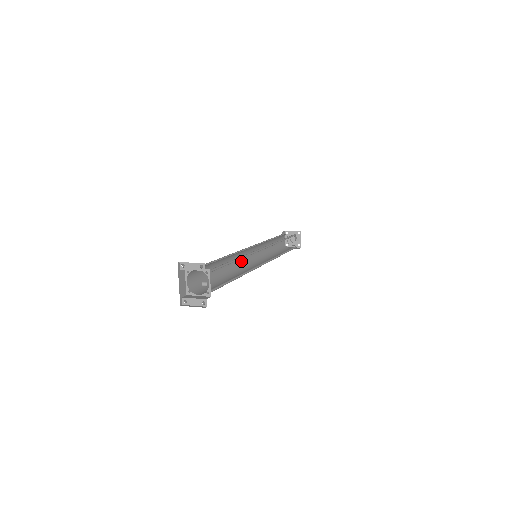
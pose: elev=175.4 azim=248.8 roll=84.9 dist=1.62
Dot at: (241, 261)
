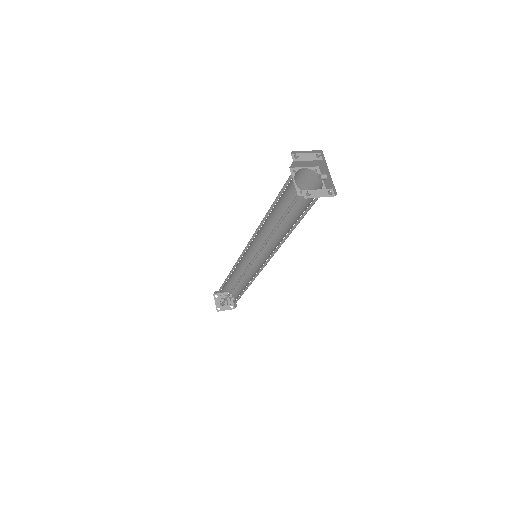
Dot at: occluded
